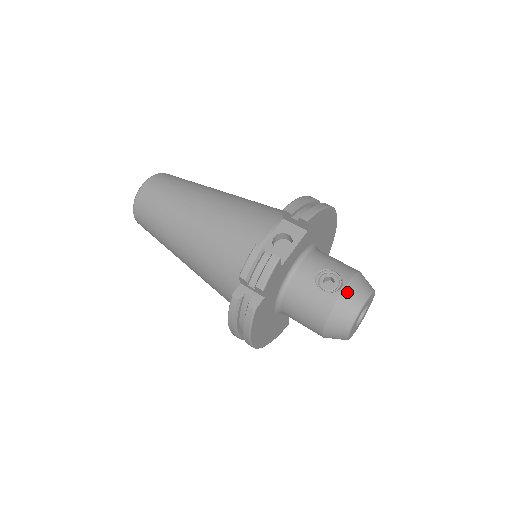
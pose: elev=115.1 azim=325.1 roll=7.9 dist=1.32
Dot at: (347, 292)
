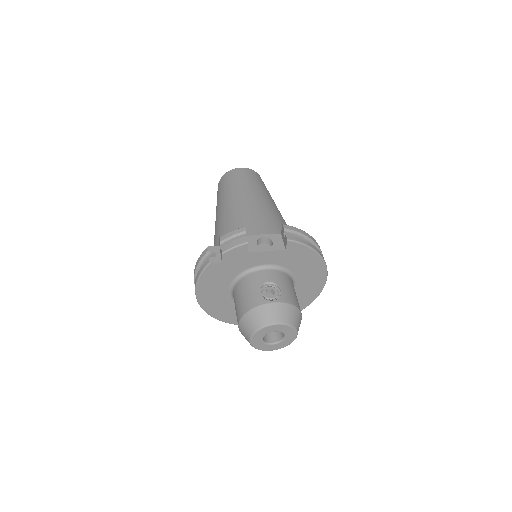
Dot at: (273, 306)
